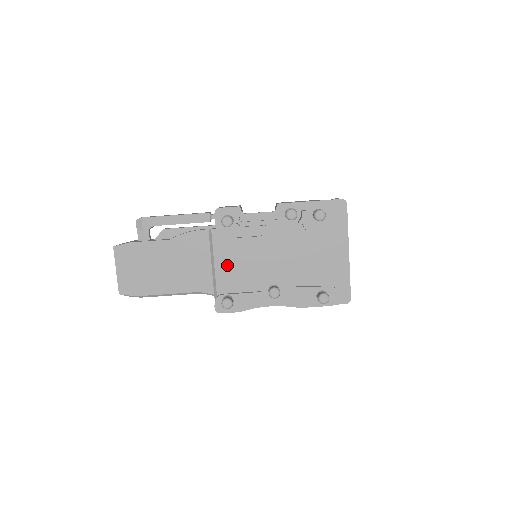
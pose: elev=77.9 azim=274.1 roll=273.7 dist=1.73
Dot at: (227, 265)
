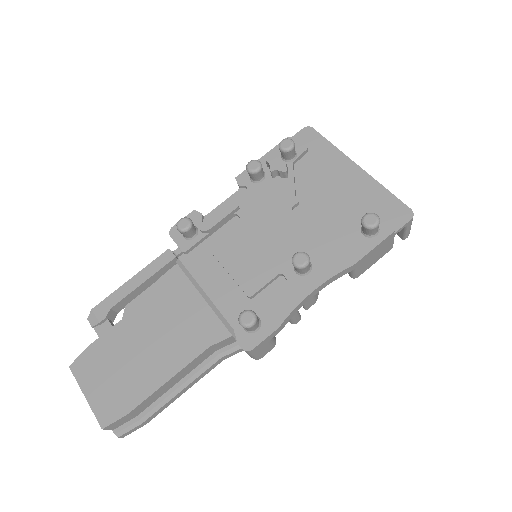
Dot at: (223, 283)
